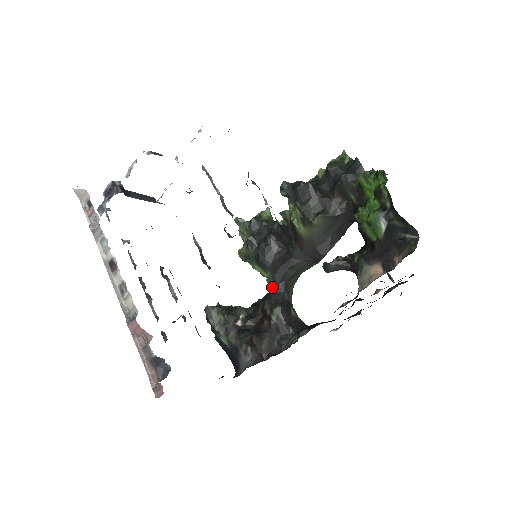
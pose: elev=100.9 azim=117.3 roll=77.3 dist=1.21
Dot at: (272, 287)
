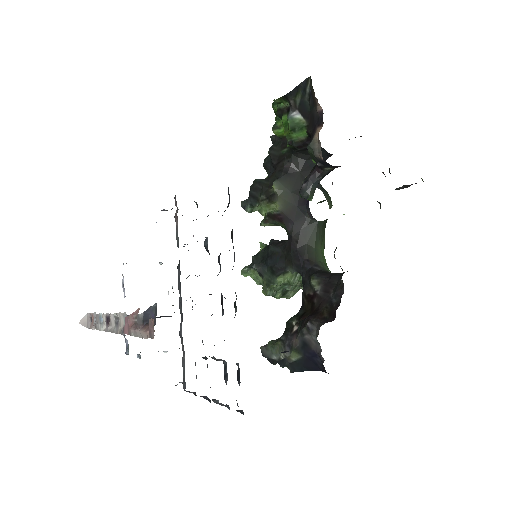
Dot at: occluded
